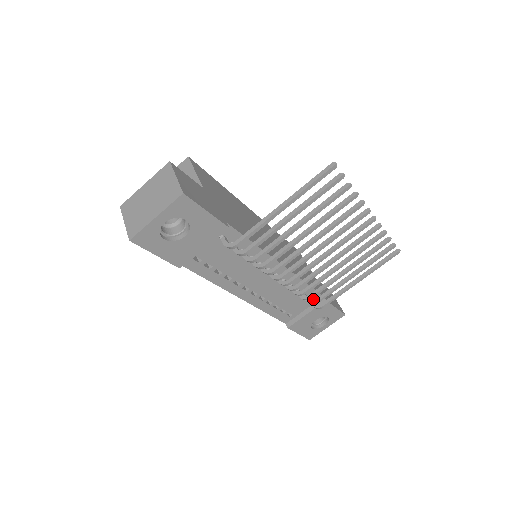
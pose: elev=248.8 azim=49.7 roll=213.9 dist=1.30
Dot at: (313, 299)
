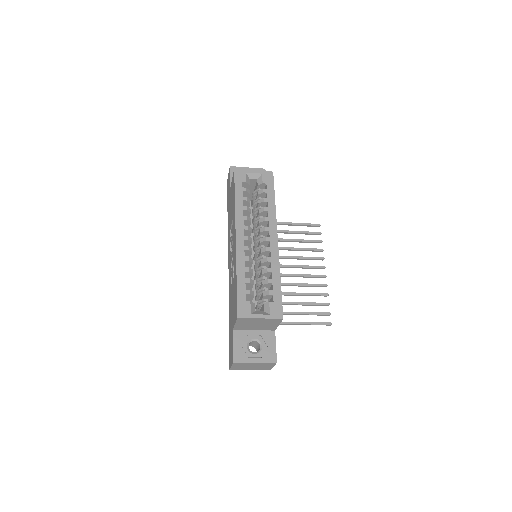
Dot at: occluded
